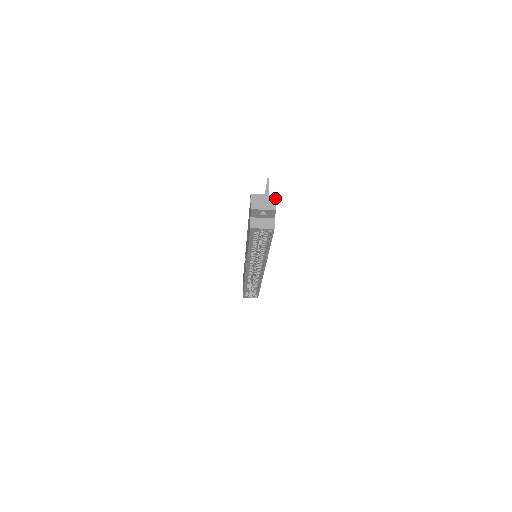
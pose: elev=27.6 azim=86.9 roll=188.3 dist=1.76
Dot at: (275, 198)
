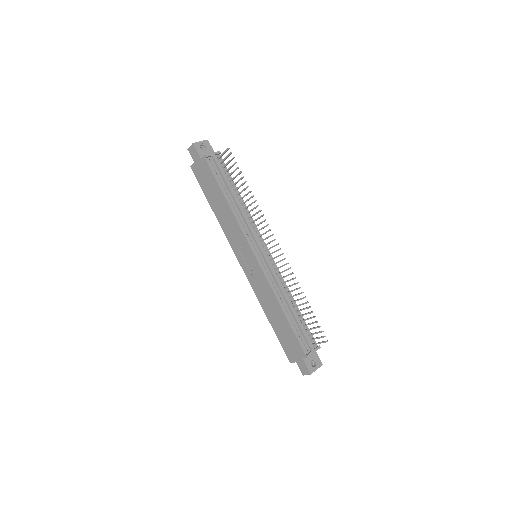
Dot at: occluded
